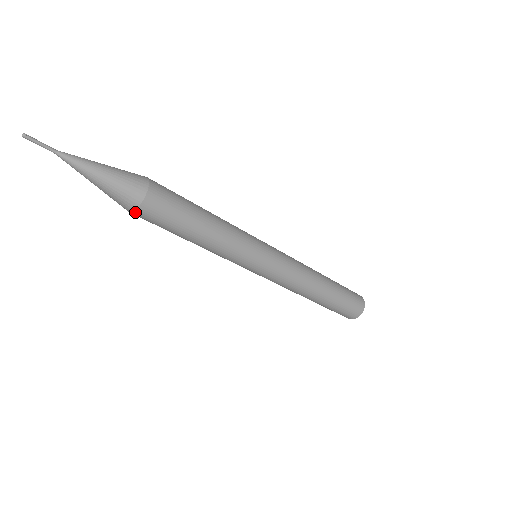
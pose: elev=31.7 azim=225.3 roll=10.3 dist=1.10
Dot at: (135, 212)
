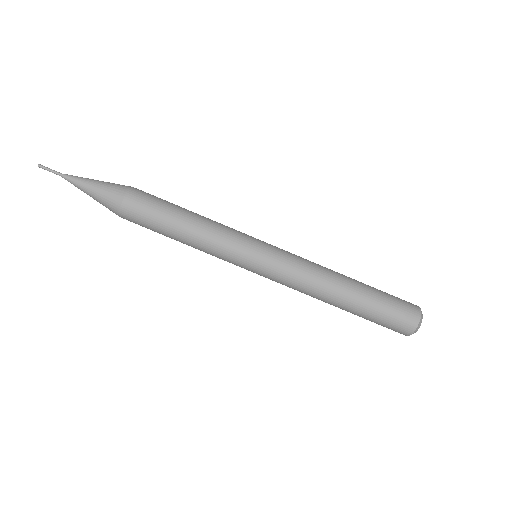
Dot at: (122, 207)
